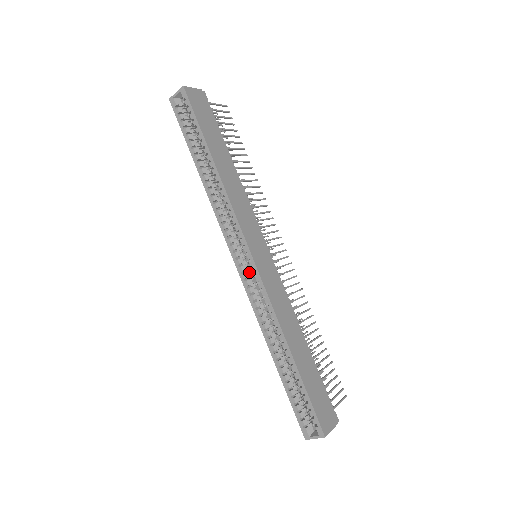
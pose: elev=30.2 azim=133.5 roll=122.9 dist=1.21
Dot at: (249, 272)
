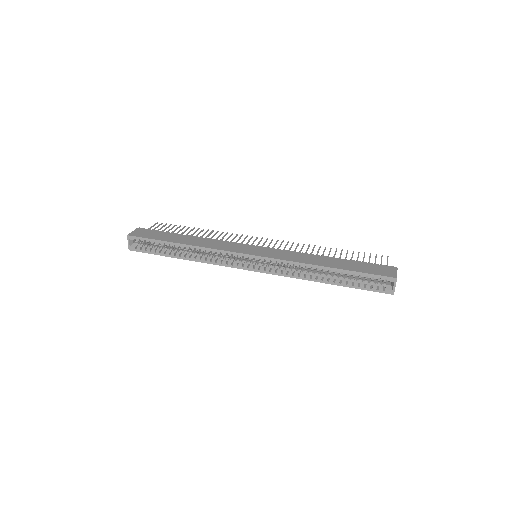
Dot at: (262, 265)
